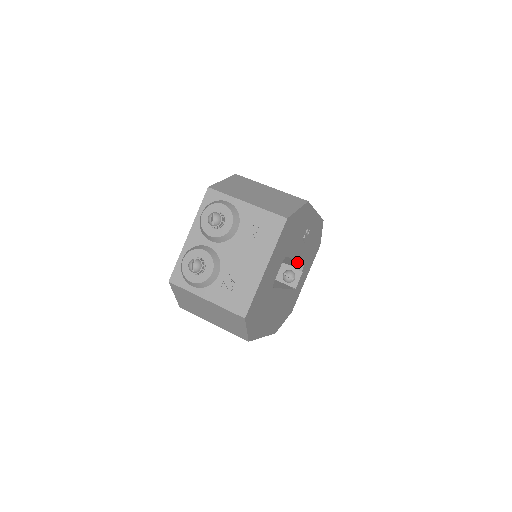
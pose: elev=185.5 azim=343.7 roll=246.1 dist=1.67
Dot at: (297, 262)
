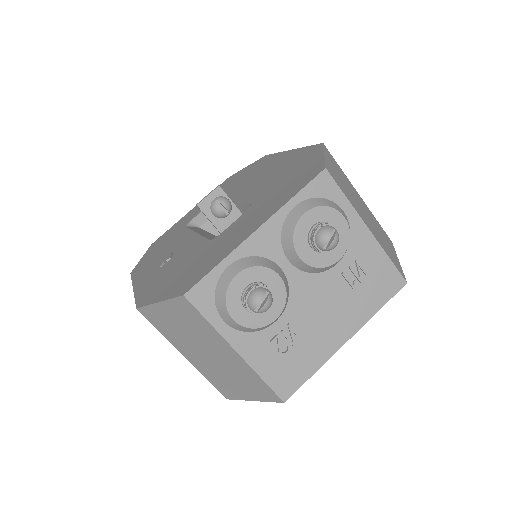
Dot at: occluded
